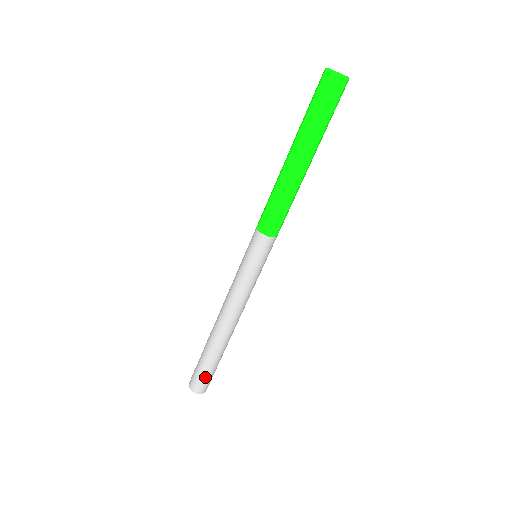
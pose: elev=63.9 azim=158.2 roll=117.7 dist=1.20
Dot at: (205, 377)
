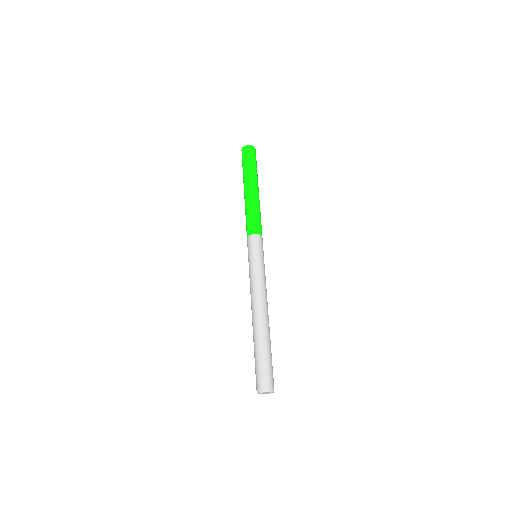
Dot at: (266, 369)
